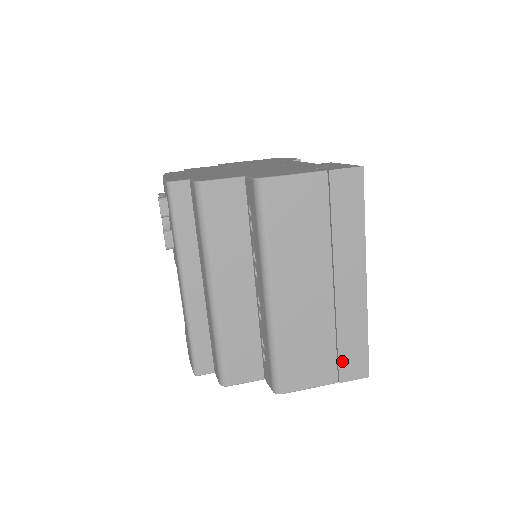
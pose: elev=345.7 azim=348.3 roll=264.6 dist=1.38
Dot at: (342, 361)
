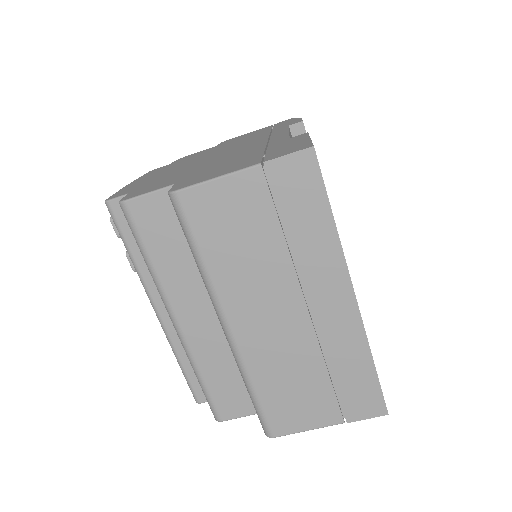
Dot at: (344, 398)
